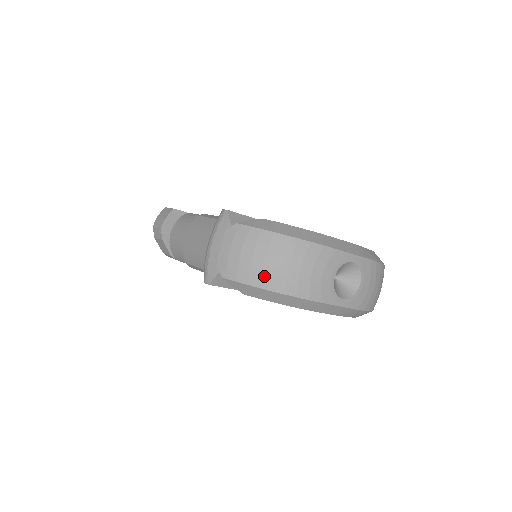
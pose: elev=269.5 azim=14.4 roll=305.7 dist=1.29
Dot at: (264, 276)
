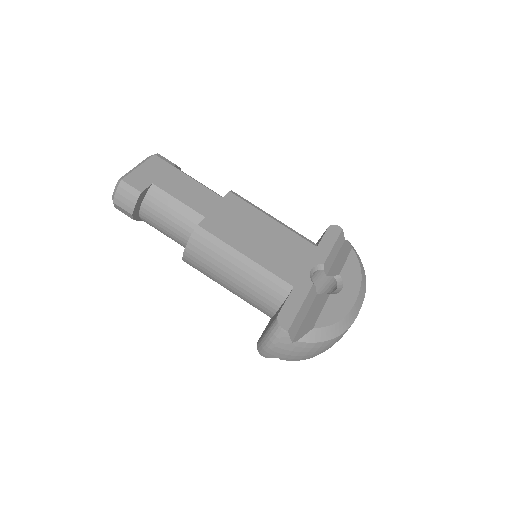
Dot at: occluded
